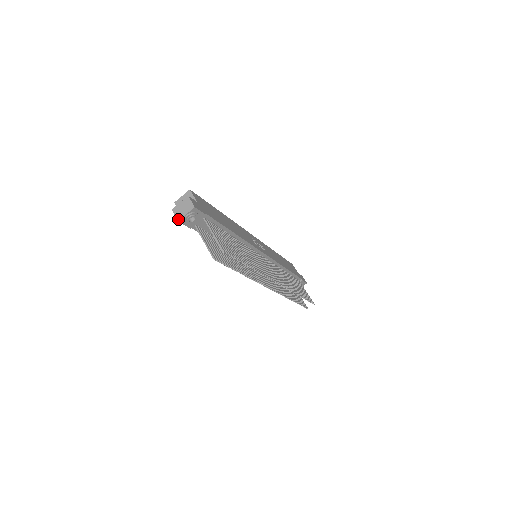
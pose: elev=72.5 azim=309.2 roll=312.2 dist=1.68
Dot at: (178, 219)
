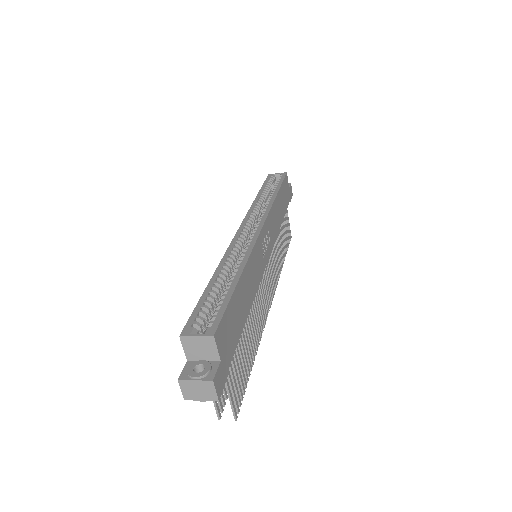
Dot at: (185, 399)
